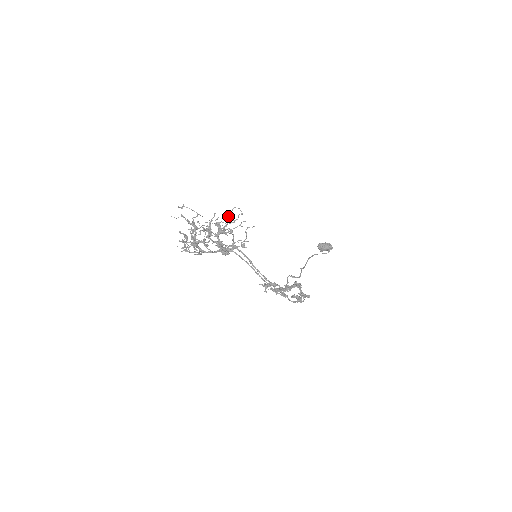
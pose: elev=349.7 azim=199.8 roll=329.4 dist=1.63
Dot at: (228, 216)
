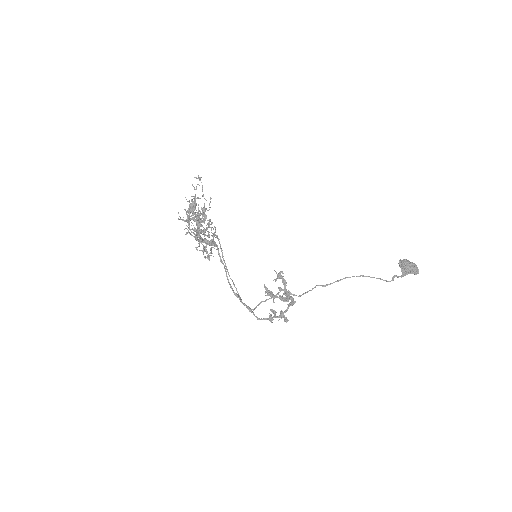
Dot at: occluded
